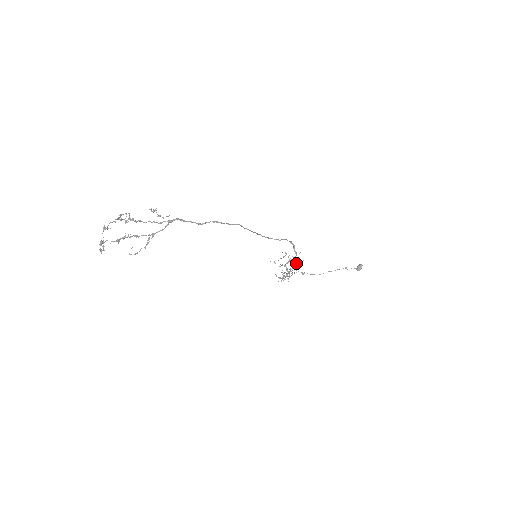
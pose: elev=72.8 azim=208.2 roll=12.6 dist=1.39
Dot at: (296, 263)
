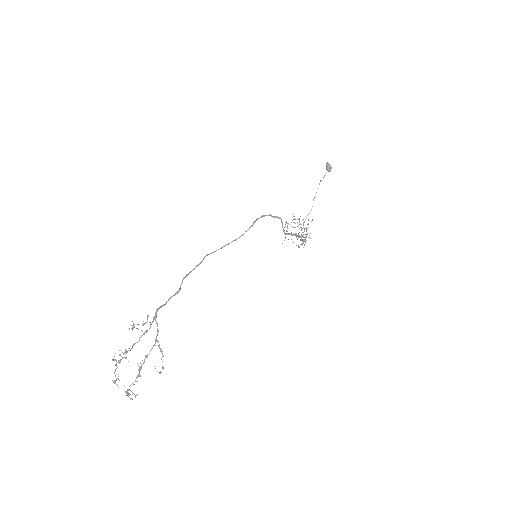
Dot at: (299, 220)
